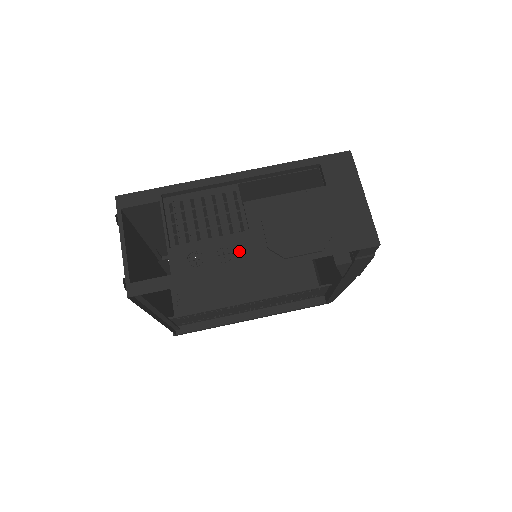
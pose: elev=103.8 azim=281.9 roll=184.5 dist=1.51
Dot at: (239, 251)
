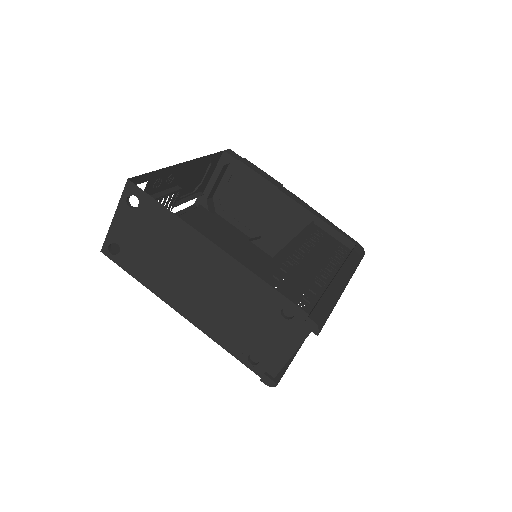
Dot at: (176, 177)
